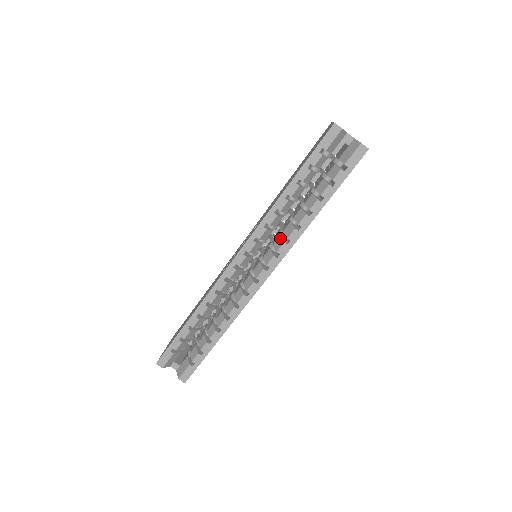
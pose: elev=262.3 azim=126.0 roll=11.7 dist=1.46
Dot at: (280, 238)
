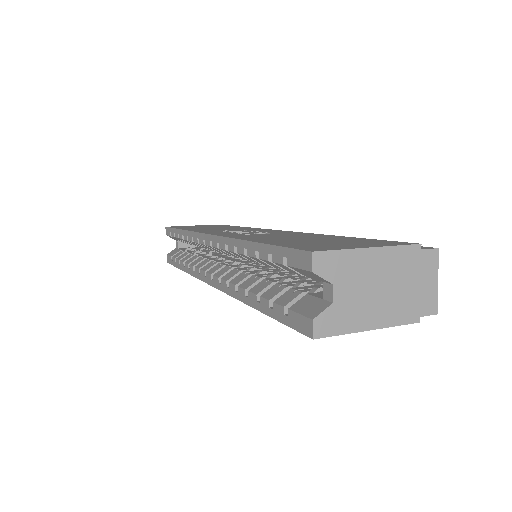
Dot at: (236, 273)
